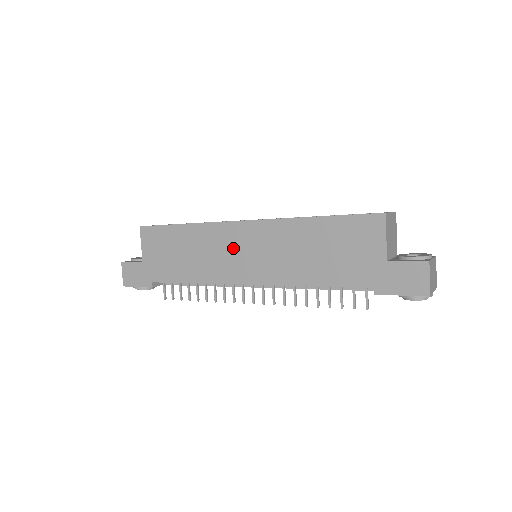
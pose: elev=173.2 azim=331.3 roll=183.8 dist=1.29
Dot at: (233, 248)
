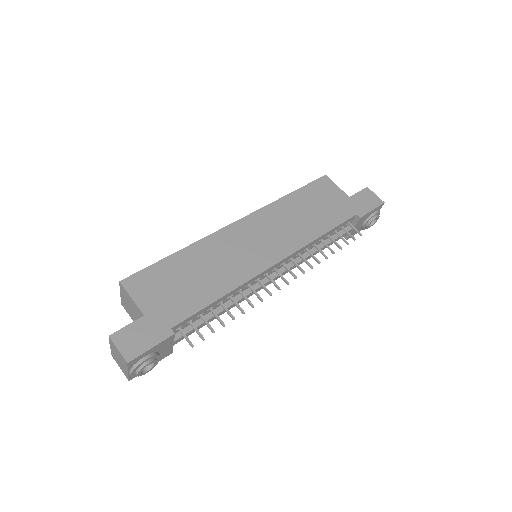
Dot at: (243, 244)
